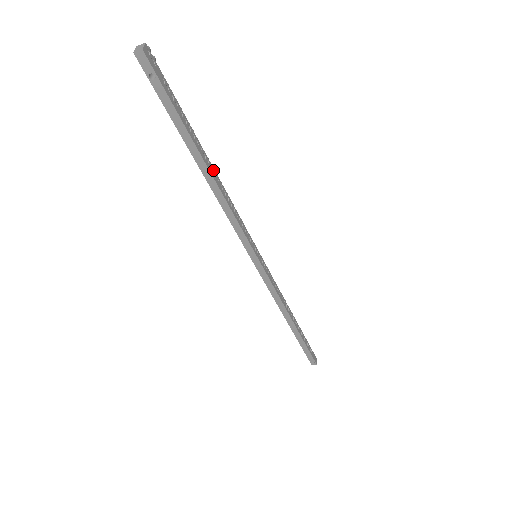
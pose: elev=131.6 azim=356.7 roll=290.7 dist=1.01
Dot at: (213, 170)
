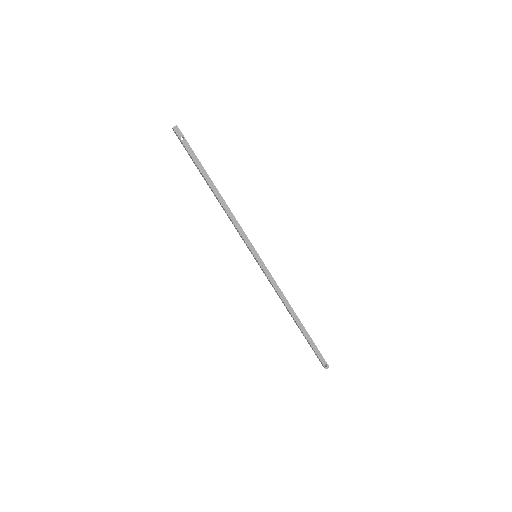
Dot at: (218, 193)
